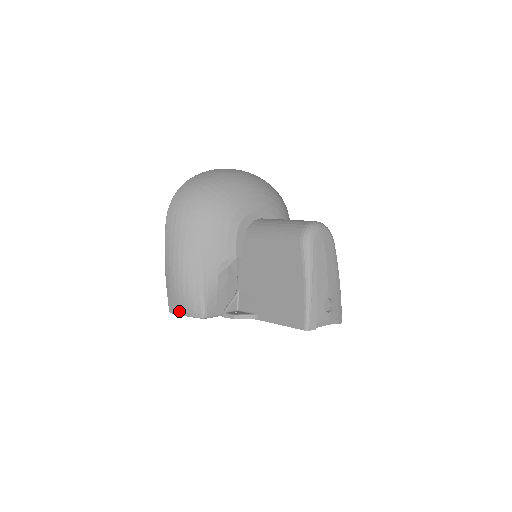
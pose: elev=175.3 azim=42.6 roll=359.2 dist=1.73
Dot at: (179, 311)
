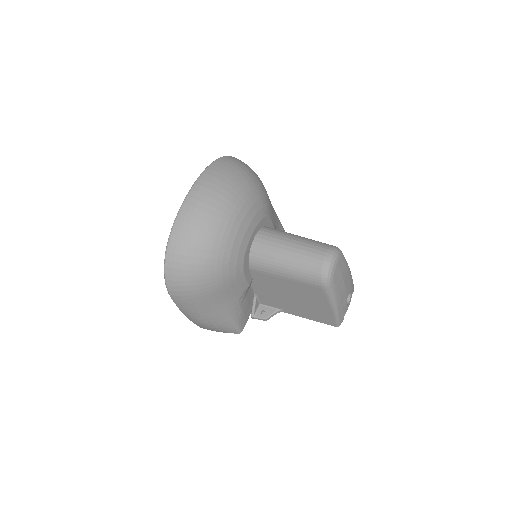
Dot at: occluded
